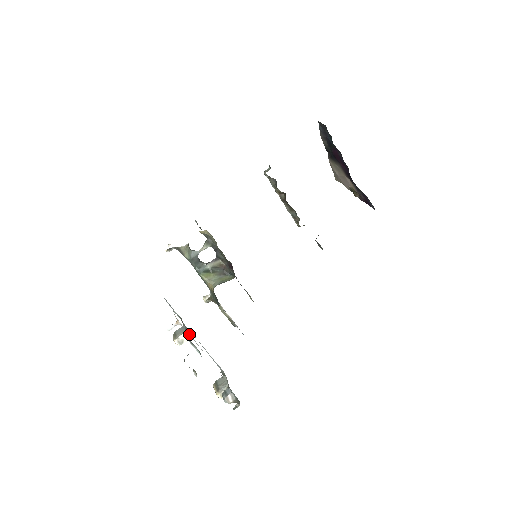
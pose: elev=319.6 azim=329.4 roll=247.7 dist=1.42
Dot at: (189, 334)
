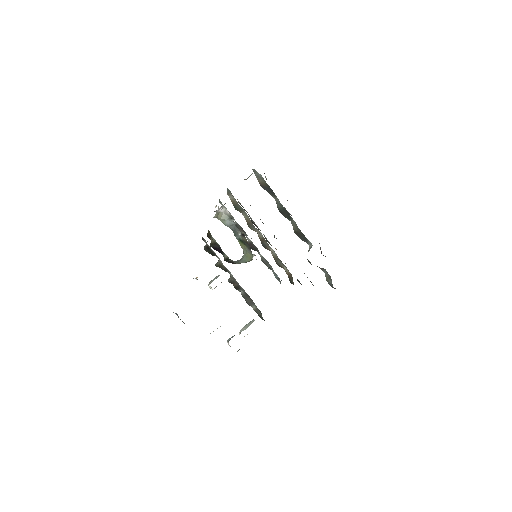
Dot at: occluded
